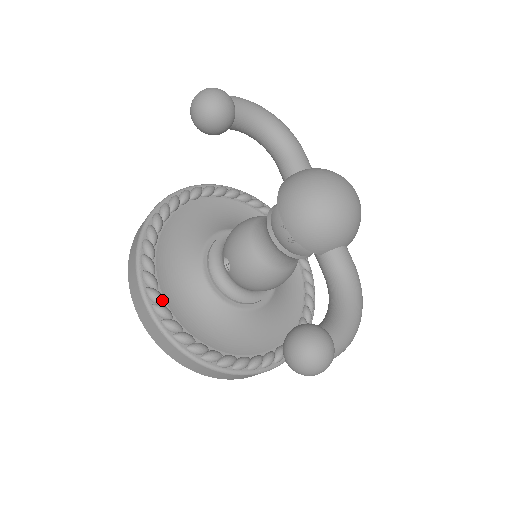
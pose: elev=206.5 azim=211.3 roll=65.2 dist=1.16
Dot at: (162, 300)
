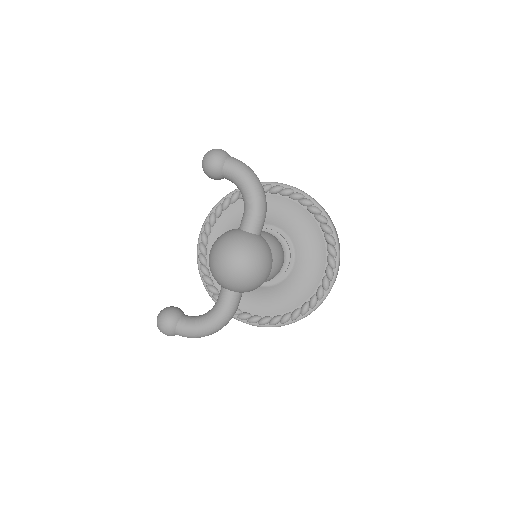
Dot at: (205, 243)
